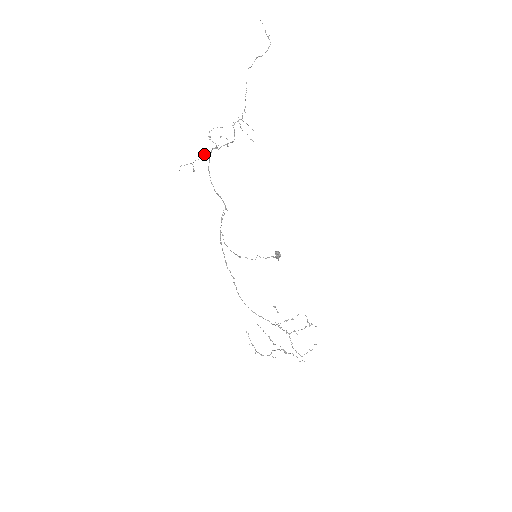
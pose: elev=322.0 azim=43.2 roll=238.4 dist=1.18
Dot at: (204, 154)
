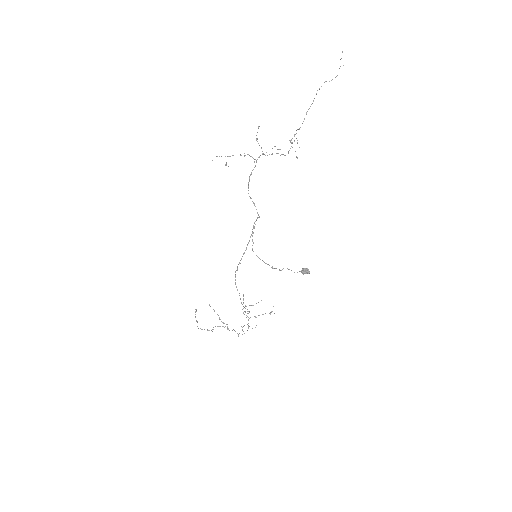
Dot at: (247, 154)
